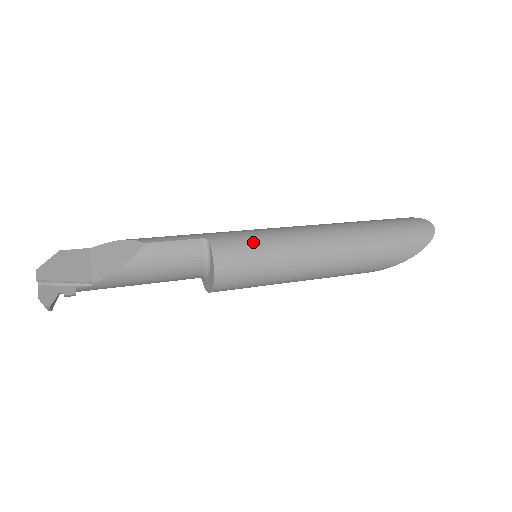
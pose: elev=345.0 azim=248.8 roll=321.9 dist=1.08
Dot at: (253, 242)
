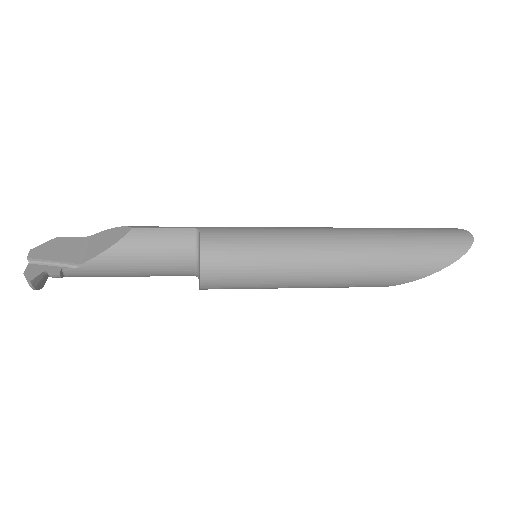
Dot at: (247, 234)
